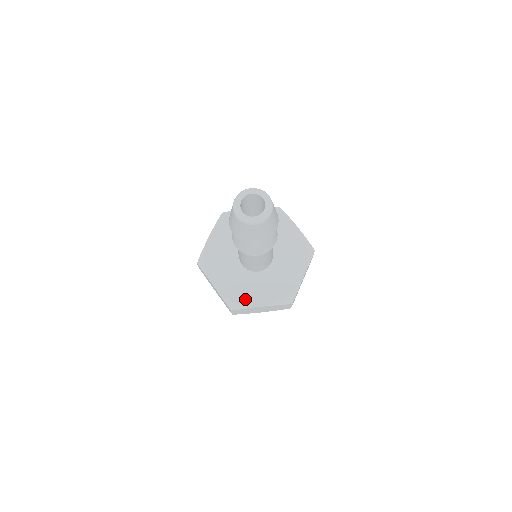
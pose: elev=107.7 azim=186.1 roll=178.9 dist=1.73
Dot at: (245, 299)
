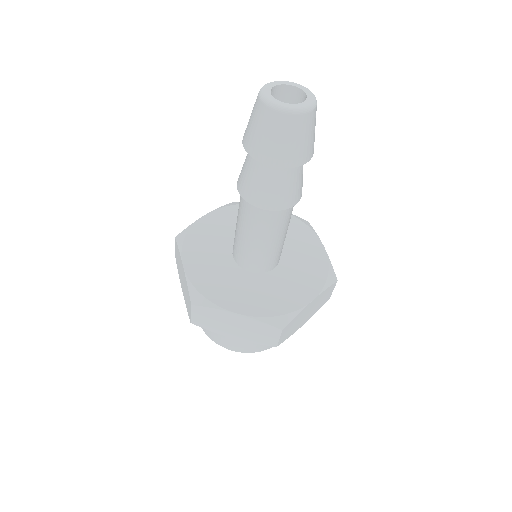
Dot at: (288, 304)
